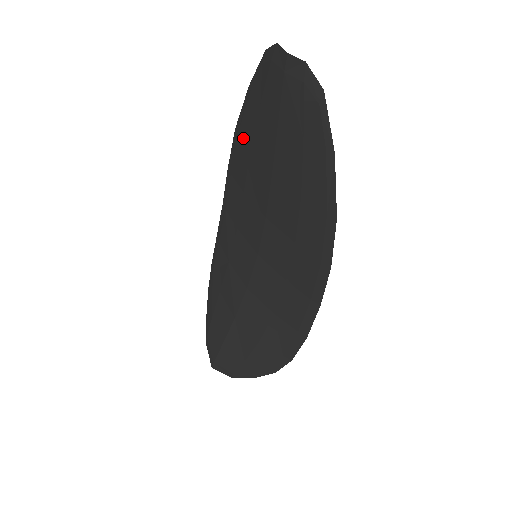
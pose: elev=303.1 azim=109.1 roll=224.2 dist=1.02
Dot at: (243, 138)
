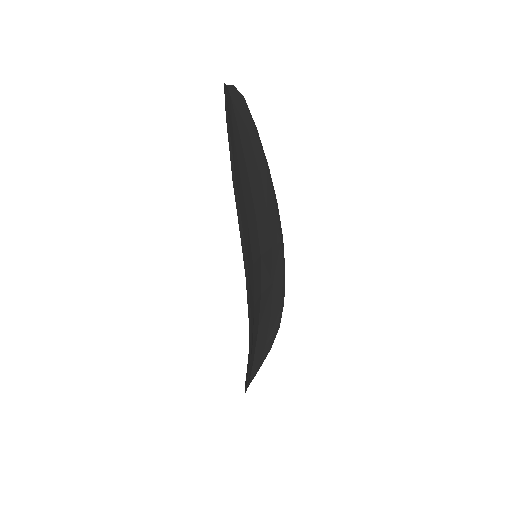
Dot at: (261, 166)
